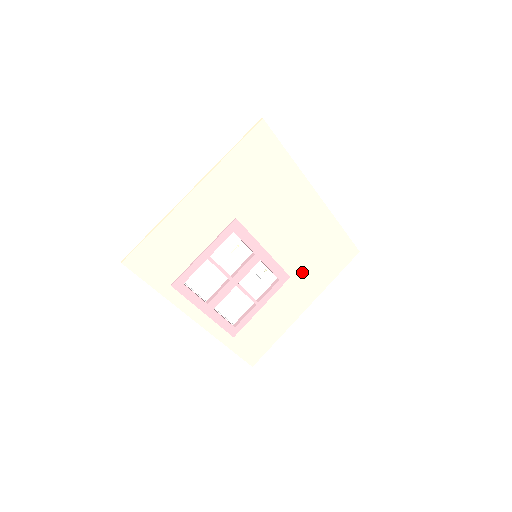
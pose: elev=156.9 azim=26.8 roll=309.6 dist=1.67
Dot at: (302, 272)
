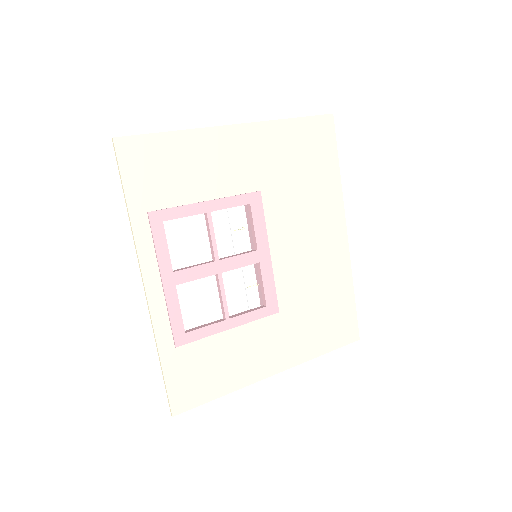
Dot at: (293, 317)
